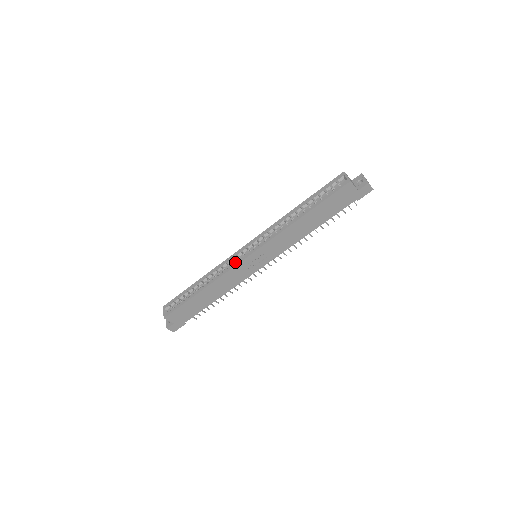
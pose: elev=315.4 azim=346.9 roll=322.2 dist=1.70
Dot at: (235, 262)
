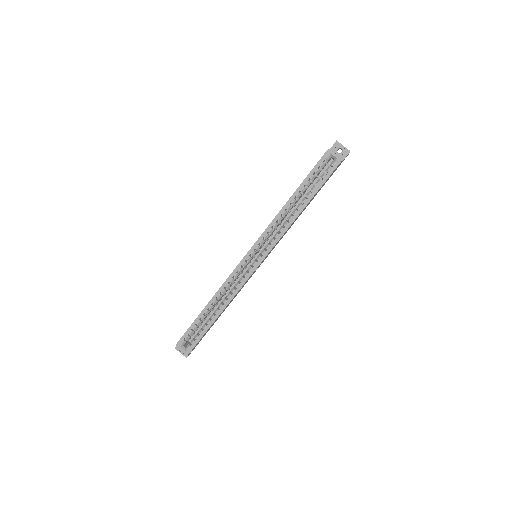
Dot at: (246, 275)
